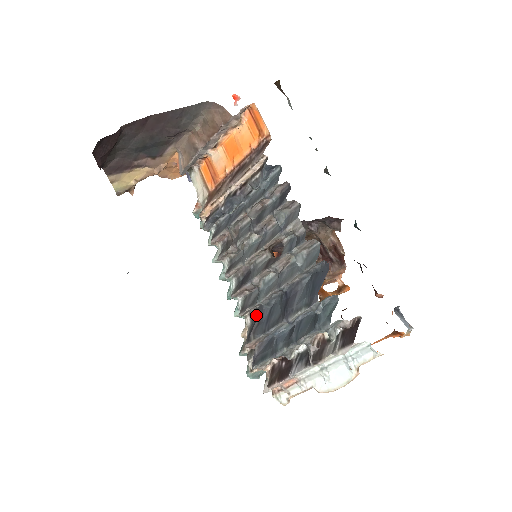
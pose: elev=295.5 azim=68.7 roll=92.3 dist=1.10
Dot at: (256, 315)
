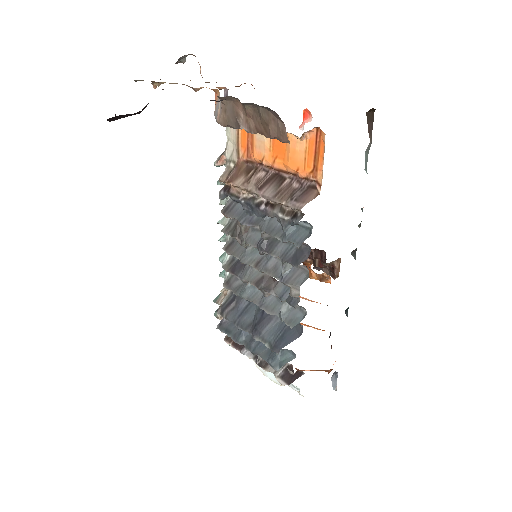
Dot at: (236, 296)
